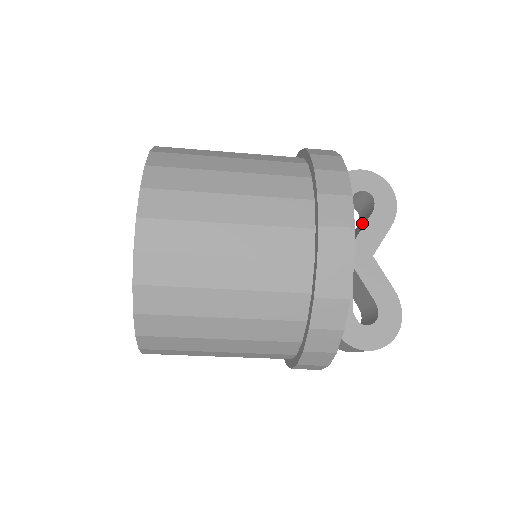
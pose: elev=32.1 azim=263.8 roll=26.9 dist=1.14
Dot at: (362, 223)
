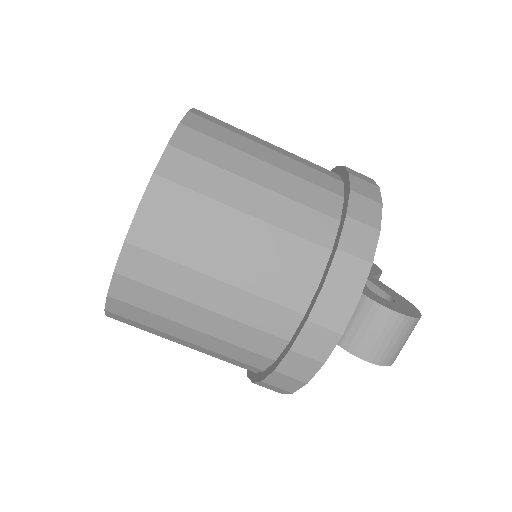
Dot at: occluded
